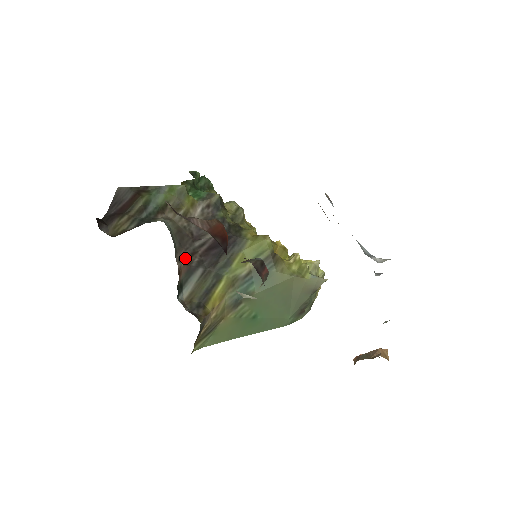
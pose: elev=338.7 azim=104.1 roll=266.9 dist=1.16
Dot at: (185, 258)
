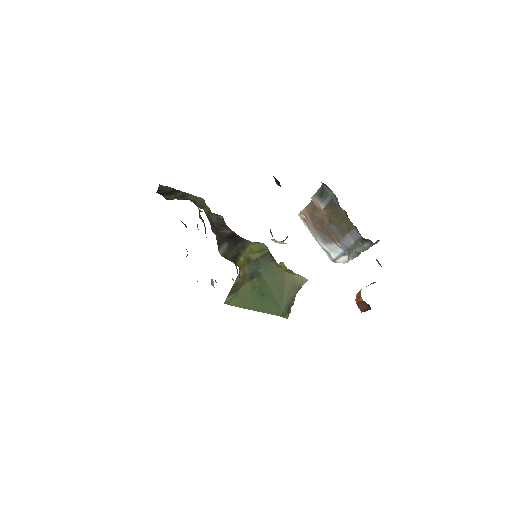
Dot at: (216, 233)
